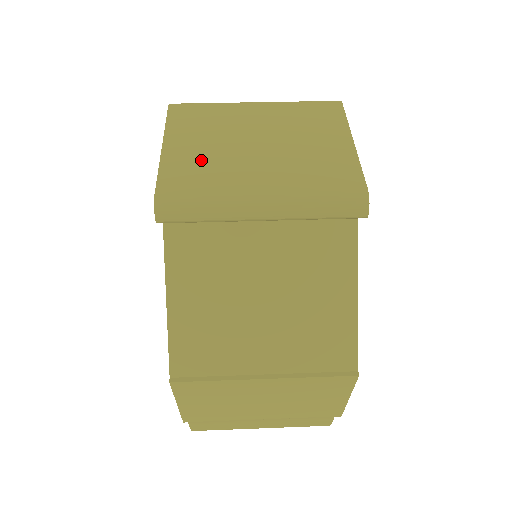
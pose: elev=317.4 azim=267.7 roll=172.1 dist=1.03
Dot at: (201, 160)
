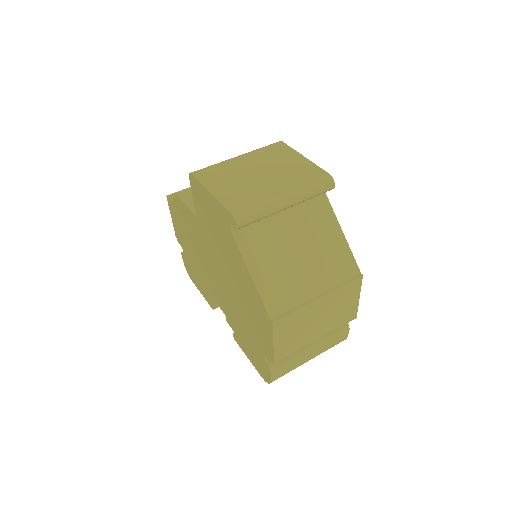
Dot at: (238, 191)
